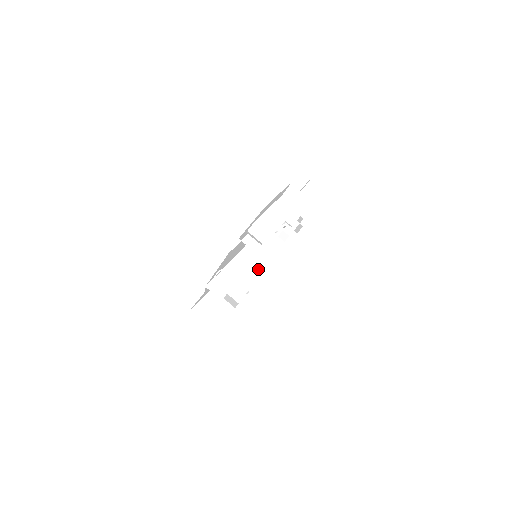
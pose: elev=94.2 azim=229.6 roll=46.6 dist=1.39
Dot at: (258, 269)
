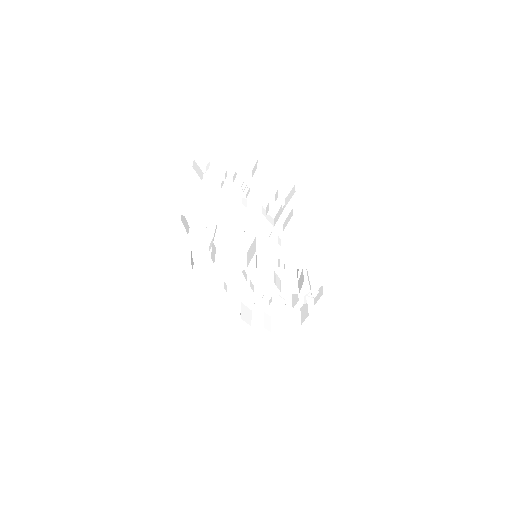
Dot at: (248, 262)
